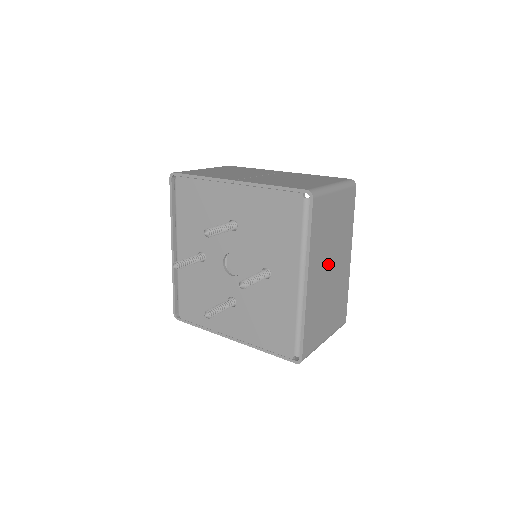
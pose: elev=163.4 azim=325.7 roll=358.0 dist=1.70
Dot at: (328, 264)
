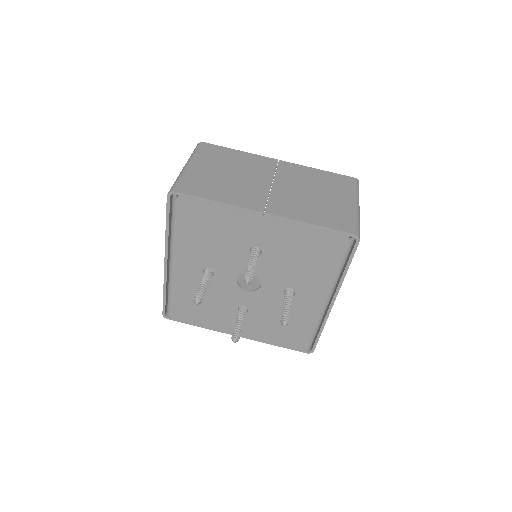
Dot at: occluded
